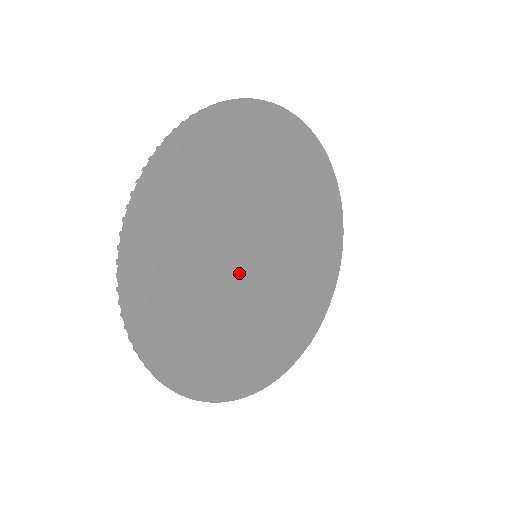
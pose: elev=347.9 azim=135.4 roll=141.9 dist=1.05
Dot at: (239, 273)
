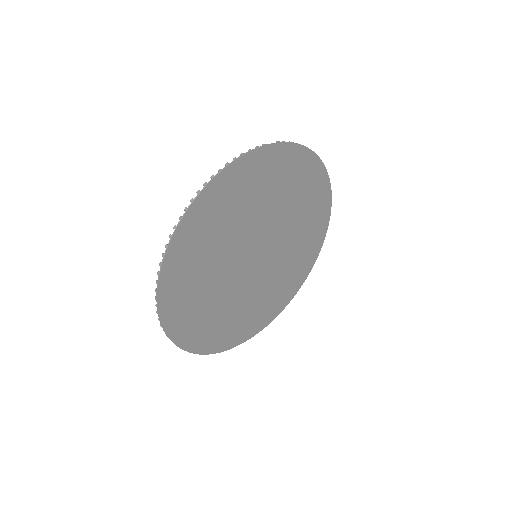
Dot at: (253, 274)
